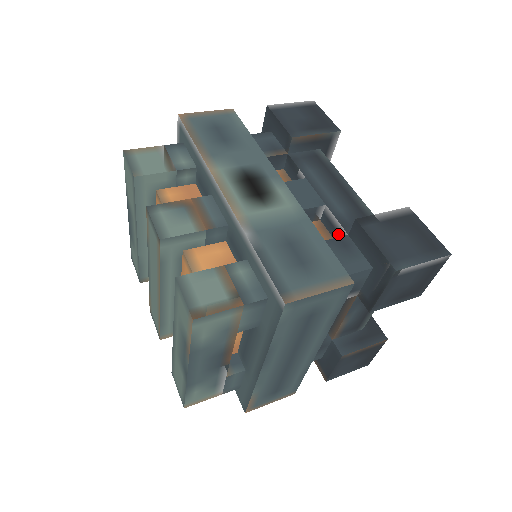
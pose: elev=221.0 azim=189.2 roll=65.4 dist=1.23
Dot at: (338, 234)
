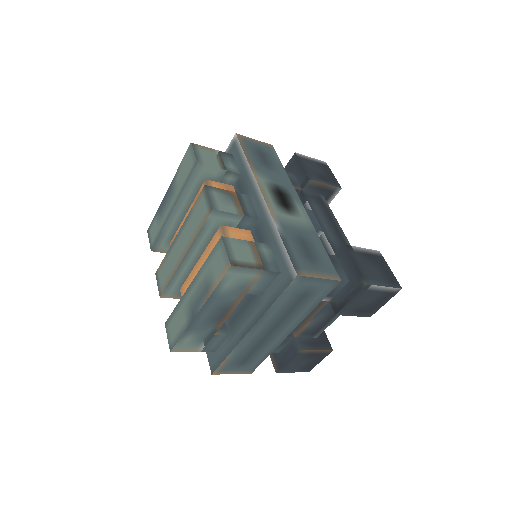
Dot at: occluded
